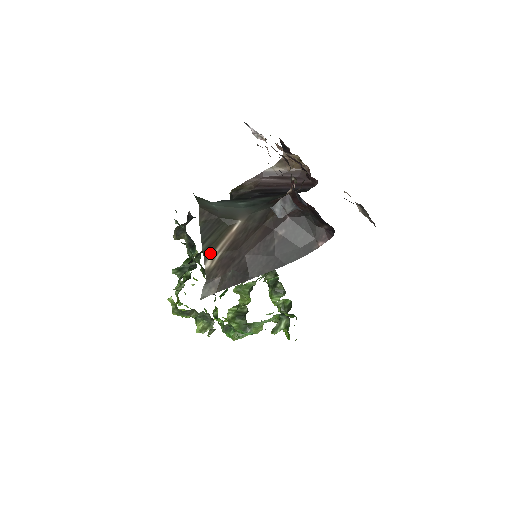
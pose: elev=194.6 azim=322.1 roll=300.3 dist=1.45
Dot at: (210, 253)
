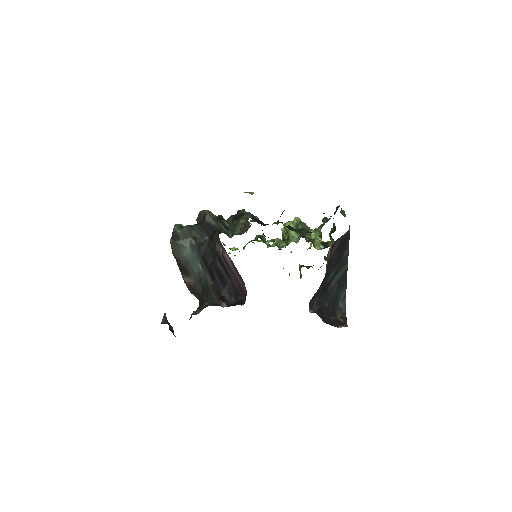
Dot at: (182, 276)
